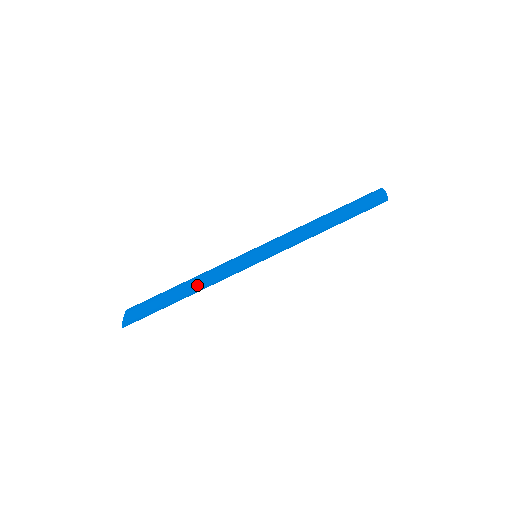
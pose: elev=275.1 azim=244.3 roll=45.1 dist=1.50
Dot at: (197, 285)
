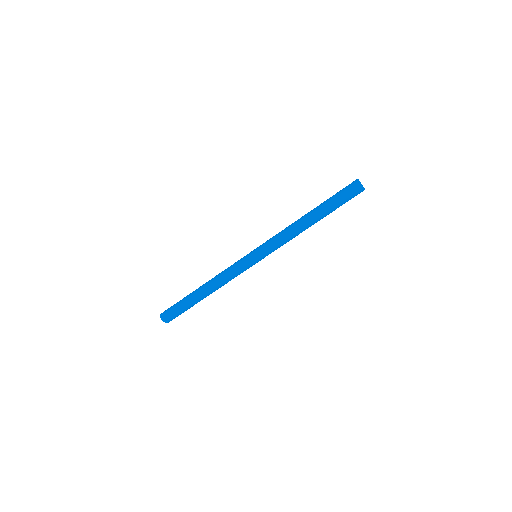
Dot at: (215, 290)
